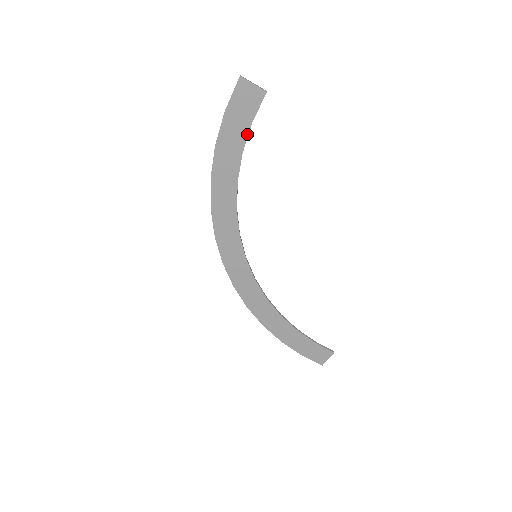
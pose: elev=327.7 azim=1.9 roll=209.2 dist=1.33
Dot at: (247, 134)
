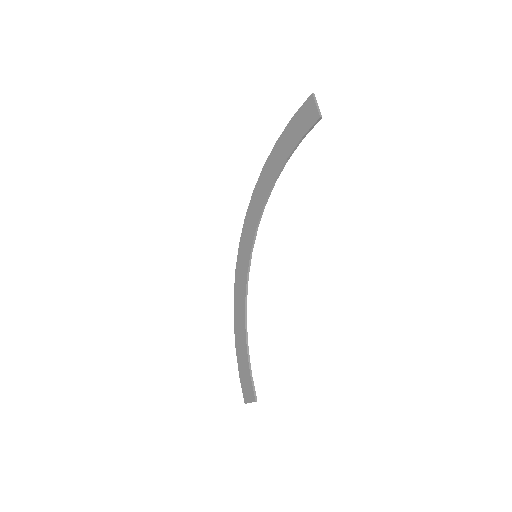
Dot at: (295, 146)
